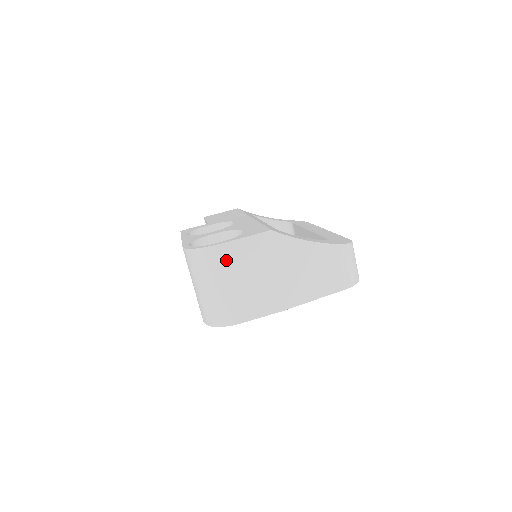
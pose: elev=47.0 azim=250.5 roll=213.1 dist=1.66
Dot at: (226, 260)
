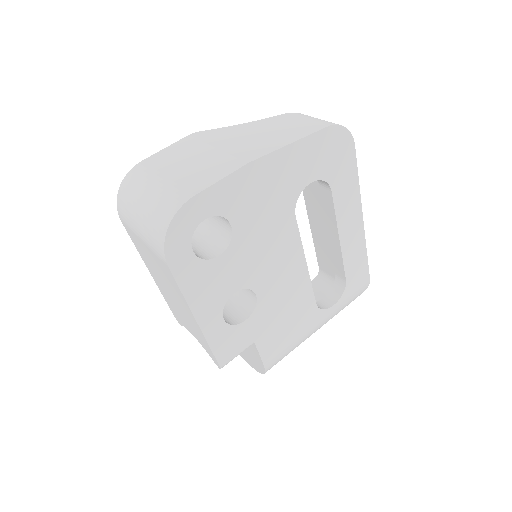
Dot at: (153, 166)
